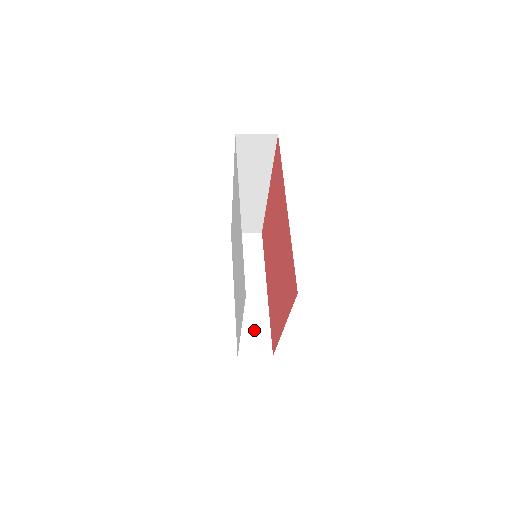
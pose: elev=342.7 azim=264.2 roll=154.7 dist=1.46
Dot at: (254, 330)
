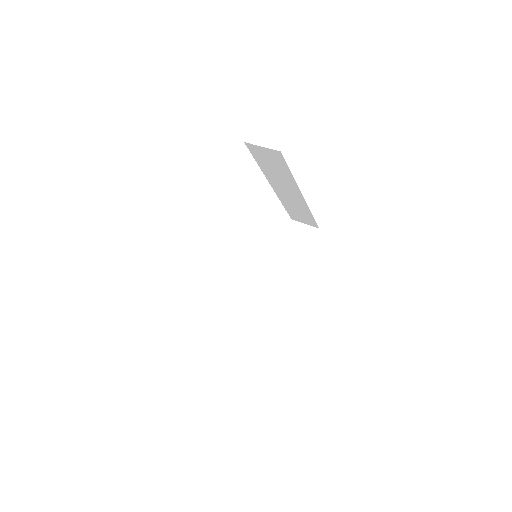
Dot at: (263, 316)
